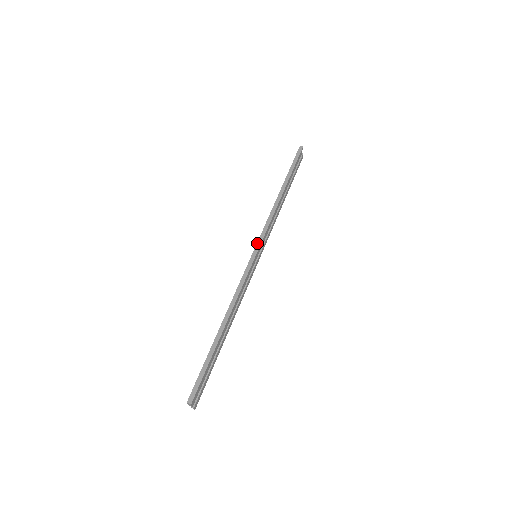
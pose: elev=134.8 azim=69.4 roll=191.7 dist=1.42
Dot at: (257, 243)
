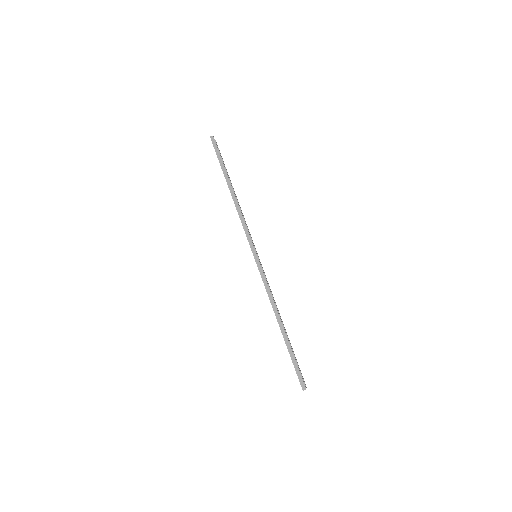
Dot at: (250, 247)
